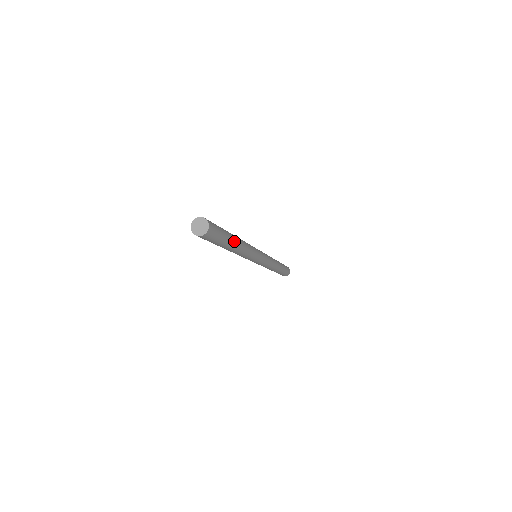
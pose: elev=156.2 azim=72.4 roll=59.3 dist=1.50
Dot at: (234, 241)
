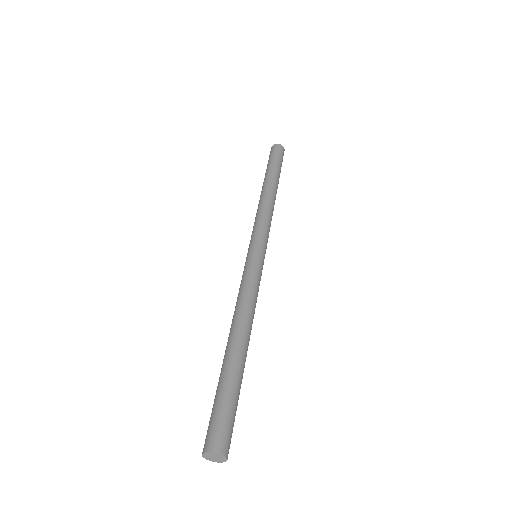
Dot at: occluded
